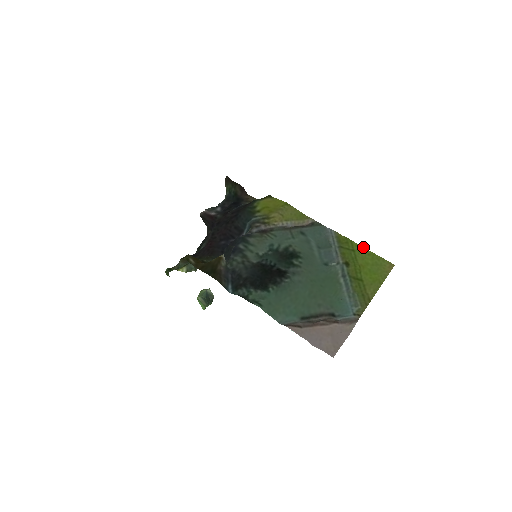
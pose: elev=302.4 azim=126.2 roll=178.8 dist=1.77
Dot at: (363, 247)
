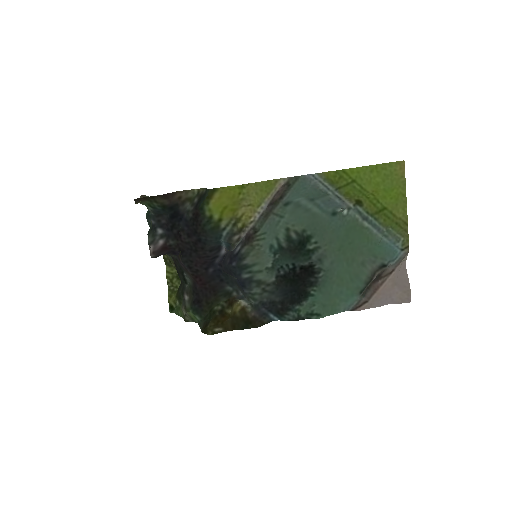
Dot at: (360, 167)
